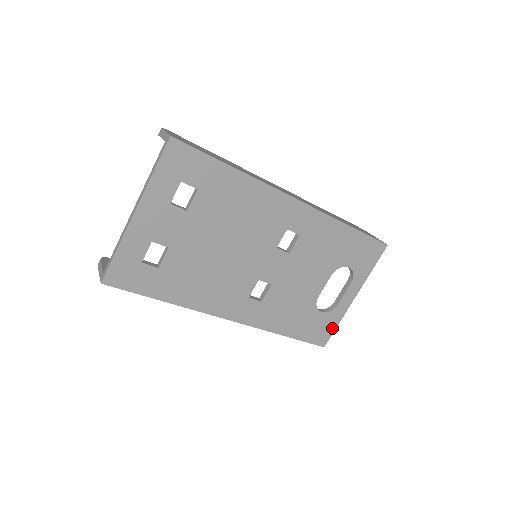
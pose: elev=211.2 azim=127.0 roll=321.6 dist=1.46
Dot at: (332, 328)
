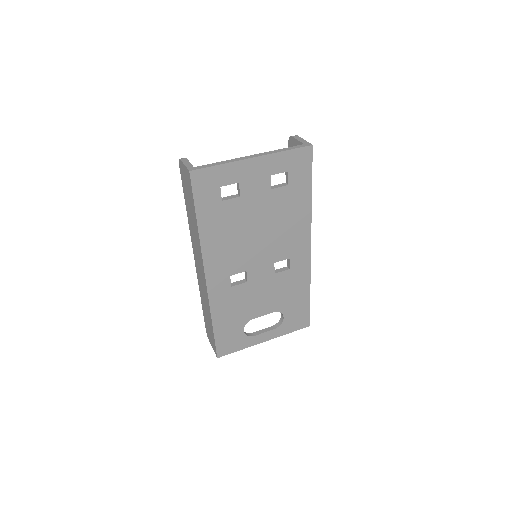
Dot at: (235, 349)
